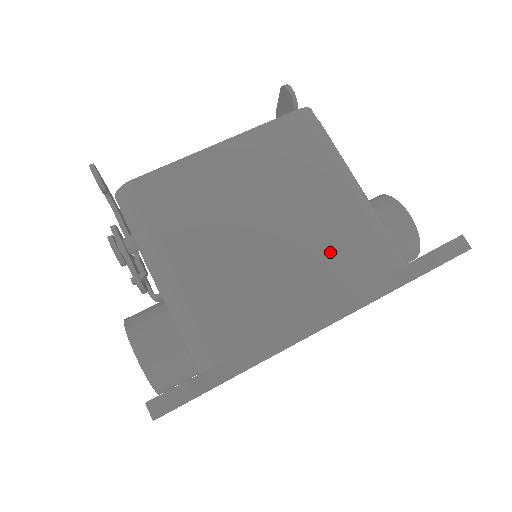
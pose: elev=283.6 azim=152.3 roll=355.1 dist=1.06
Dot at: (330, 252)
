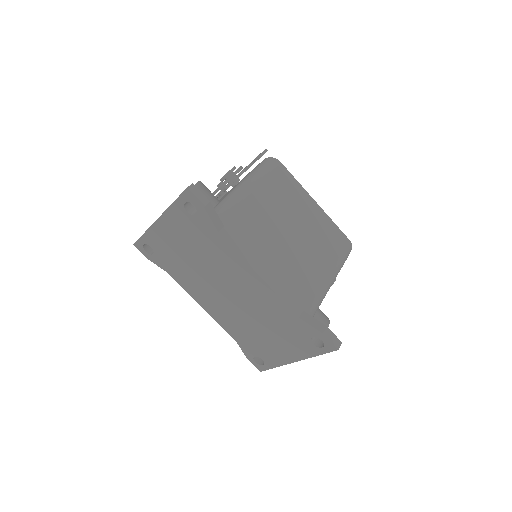
Dot at: (297, 272)
